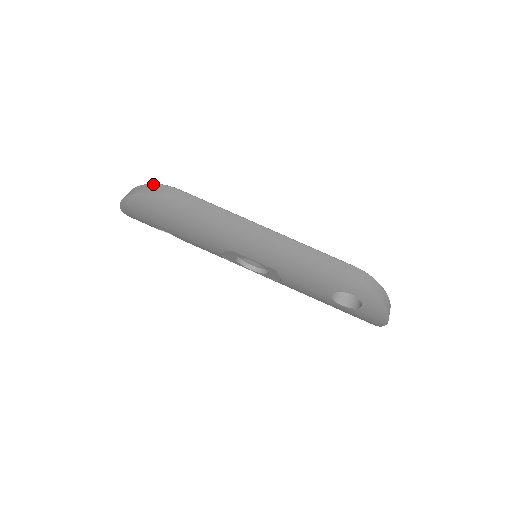
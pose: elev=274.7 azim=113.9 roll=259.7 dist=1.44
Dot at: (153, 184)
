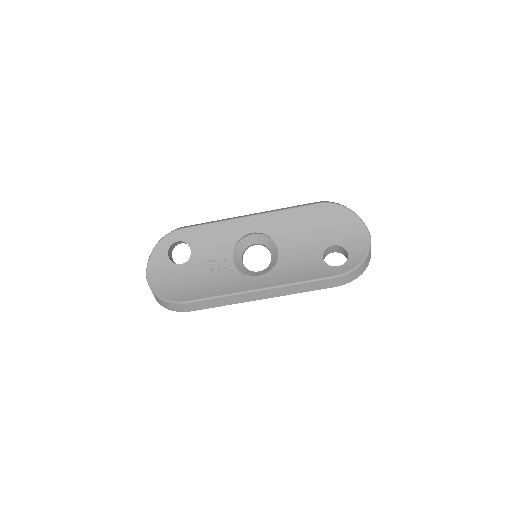
Dot at: (169, 303)
